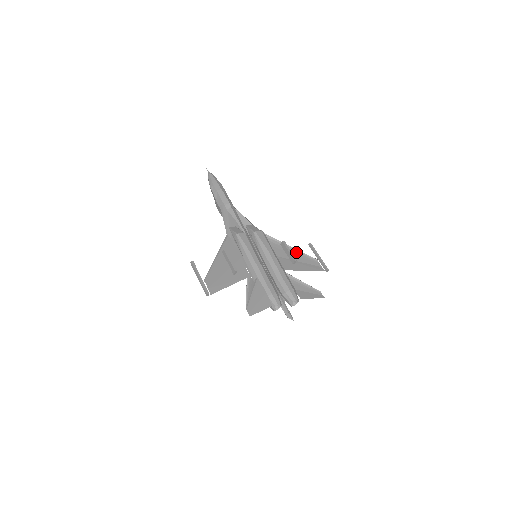
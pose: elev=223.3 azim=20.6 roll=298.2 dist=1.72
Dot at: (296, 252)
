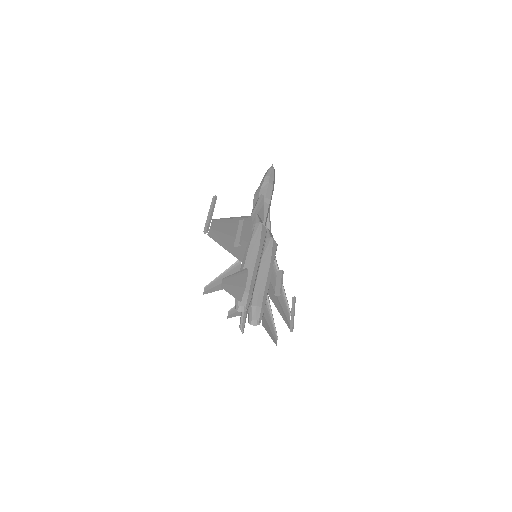
Dot at: (282, 290)
